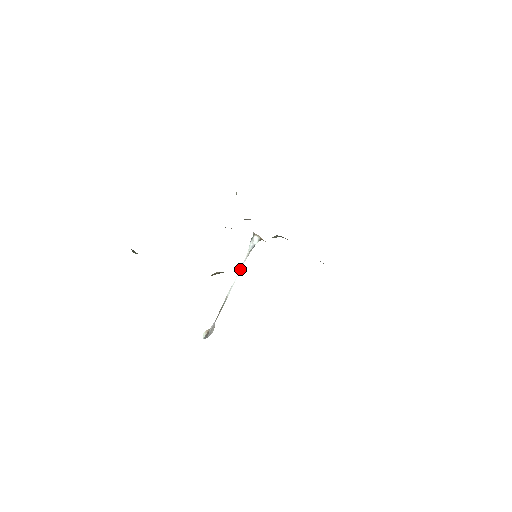
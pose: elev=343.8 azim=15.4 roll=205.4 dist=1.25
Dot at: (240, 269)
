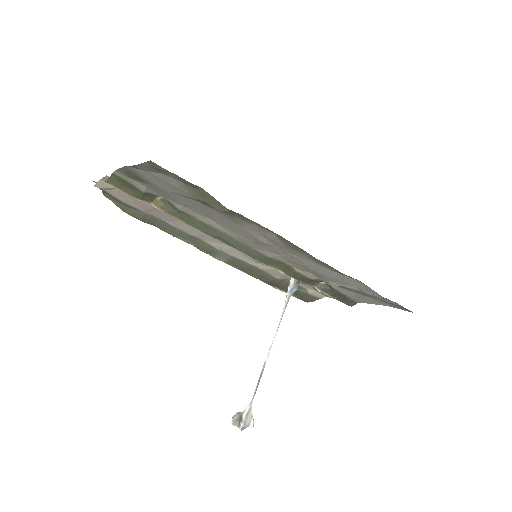
Dot at: (279, 324)
